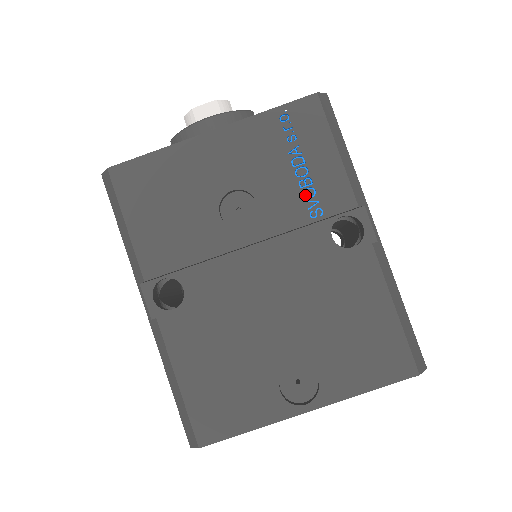
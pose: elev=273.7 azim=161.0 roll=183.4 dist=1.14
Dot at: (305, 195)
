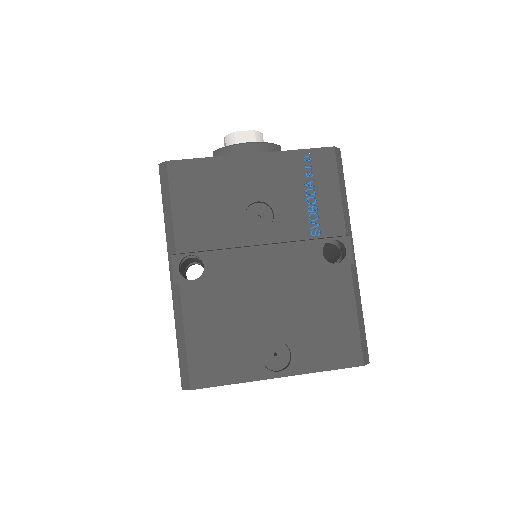
Dot at: (310, 218)
